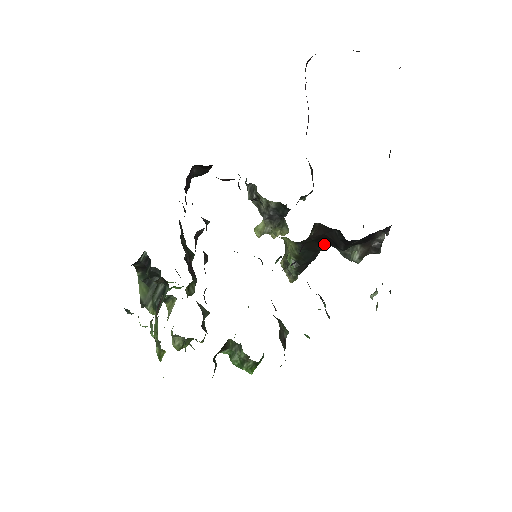
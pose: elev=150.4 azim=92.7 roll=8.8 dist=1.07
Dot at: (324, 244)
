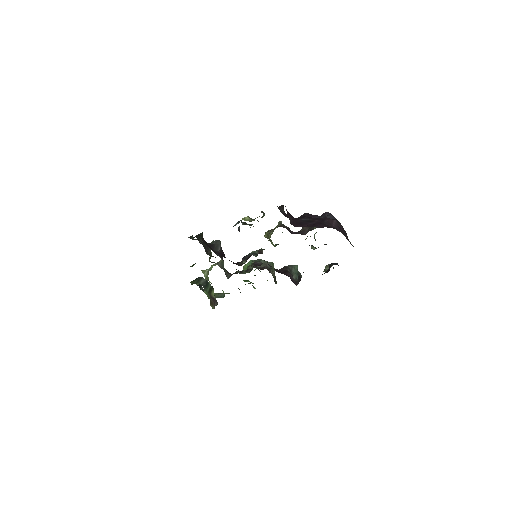
Dot at: occluded
